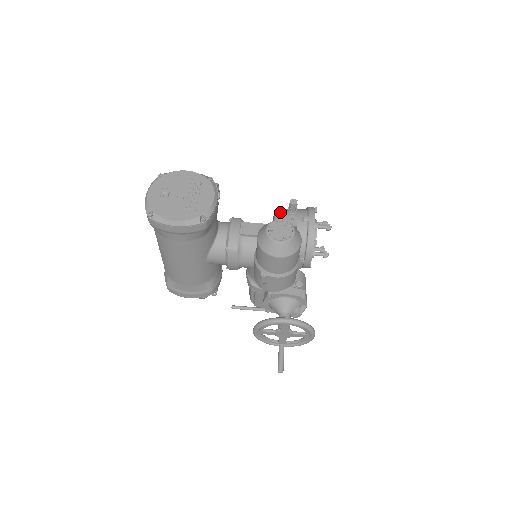
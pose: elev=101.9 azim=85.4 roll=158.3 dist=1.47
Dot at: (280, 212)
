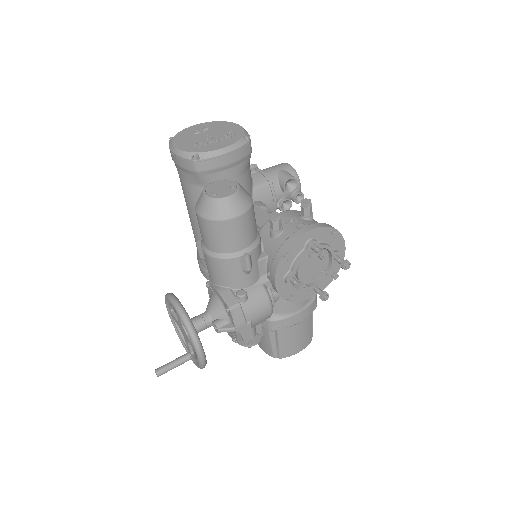
Dot at: (292, 211)
